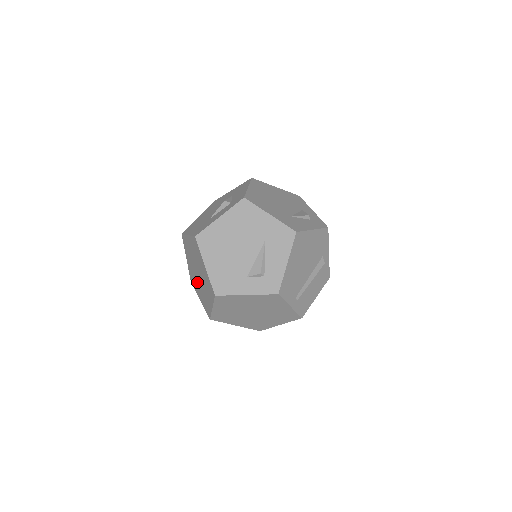
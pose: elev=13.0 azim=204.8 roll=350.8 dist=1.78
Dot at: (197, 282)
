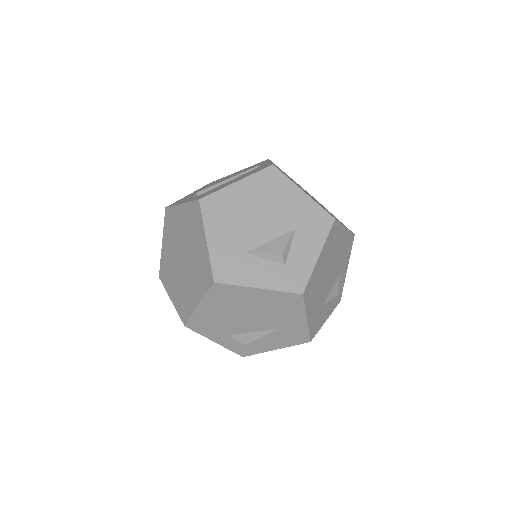
Dot at: (174, 246)
